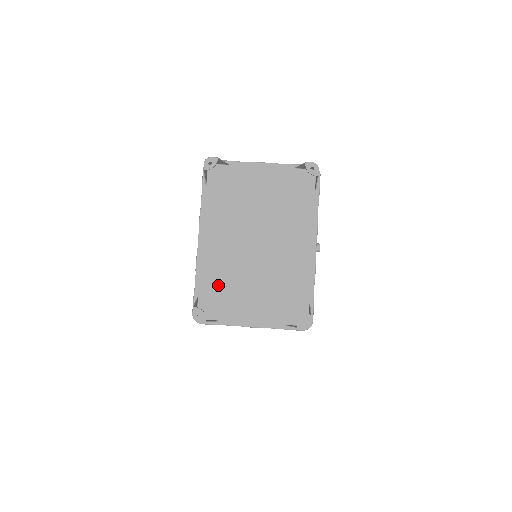
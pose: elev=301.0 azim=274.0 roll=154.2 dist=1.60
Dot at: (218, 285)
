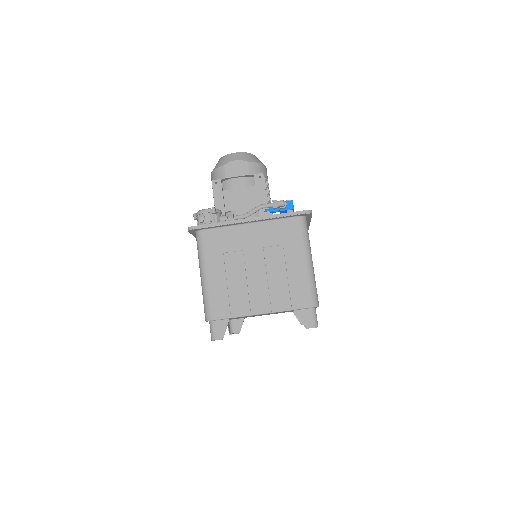
Dot at: occluded
